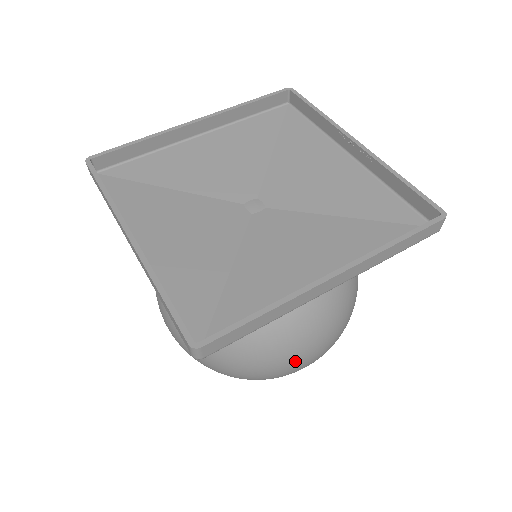
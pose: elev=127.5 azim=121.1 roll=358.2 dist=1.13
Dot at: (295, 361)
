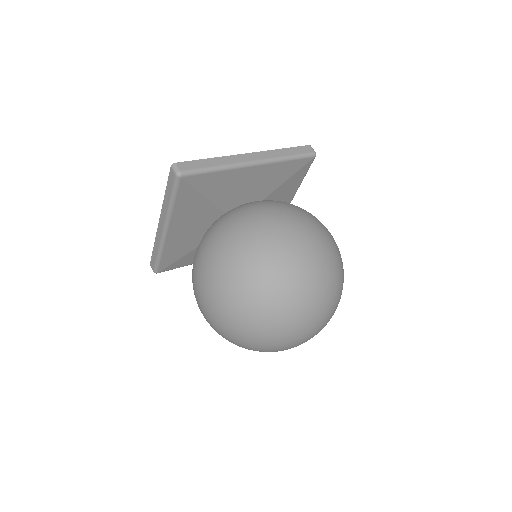
Dot at: (279, 231)
